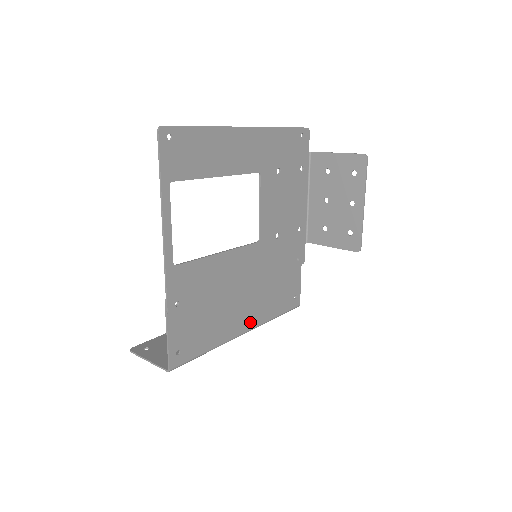
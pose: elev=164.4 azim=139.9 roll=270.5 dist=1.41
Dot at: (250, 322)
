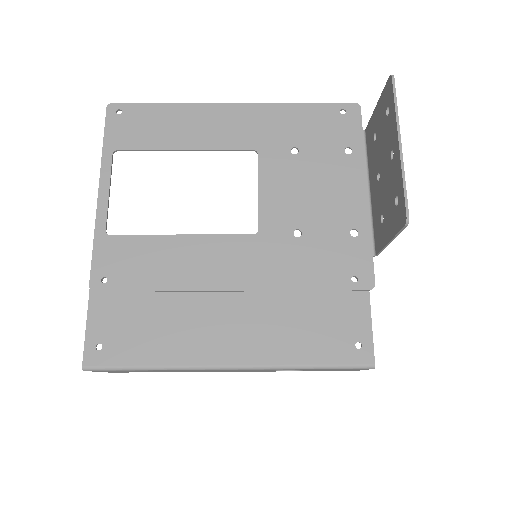
Dot at: (241, 352)
